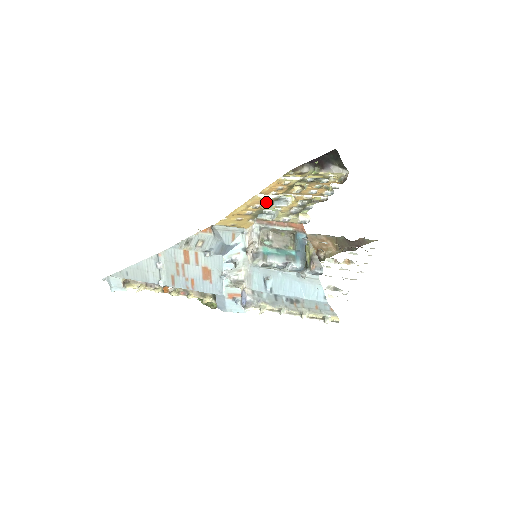
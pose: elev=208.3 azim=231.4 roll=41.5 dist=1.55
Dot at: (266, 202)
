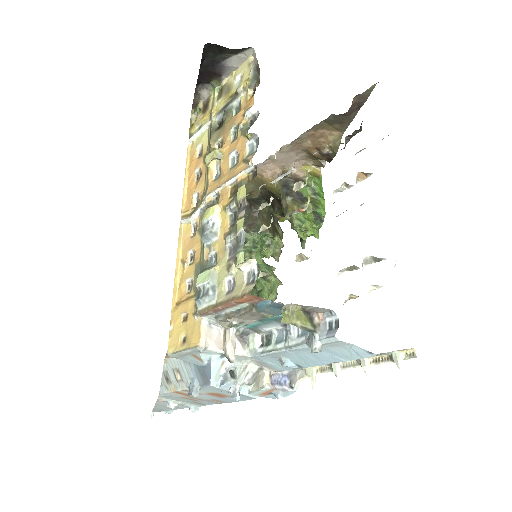
Dot at: (196, 235)
